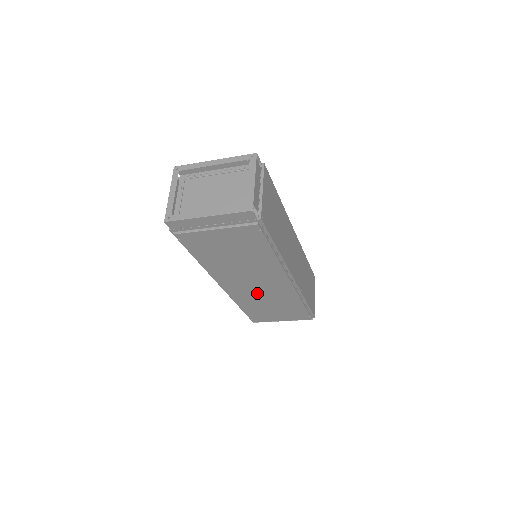
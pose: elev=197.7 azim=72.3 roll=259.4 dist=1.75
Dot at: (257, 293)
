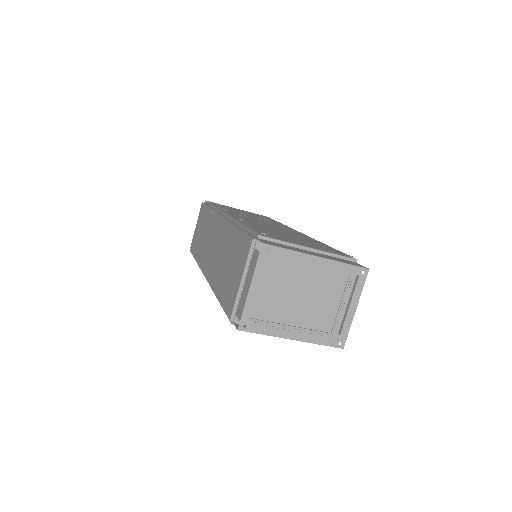
Dot at: occluded
